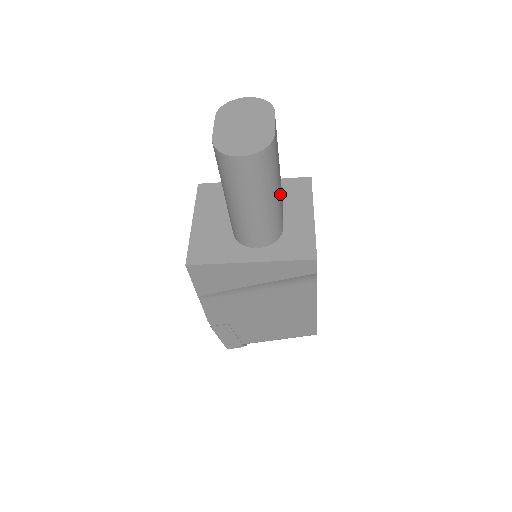
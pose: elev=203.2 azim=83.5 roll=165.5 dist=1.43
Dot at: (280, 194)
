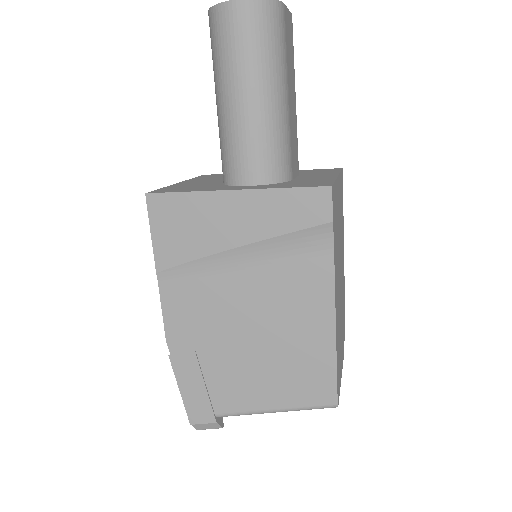
Dot at: (289, 114)
